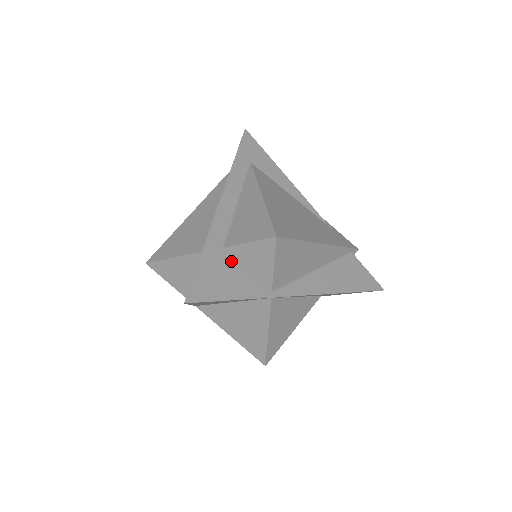
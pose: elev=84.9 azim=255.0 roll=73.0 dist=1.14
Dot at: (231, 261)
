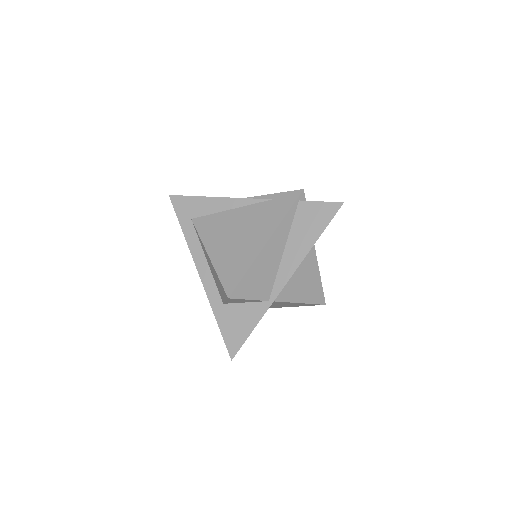
Dot at: (233, 308)
